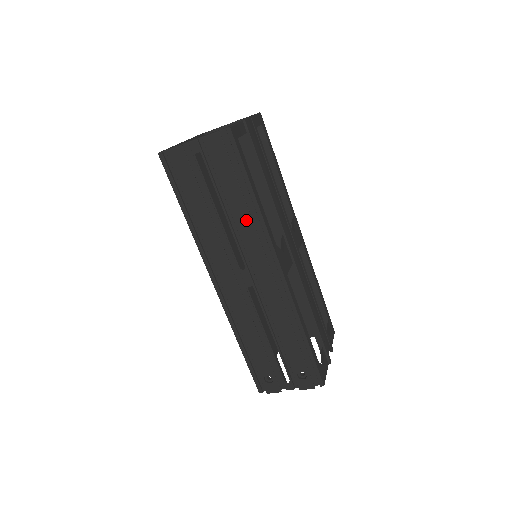
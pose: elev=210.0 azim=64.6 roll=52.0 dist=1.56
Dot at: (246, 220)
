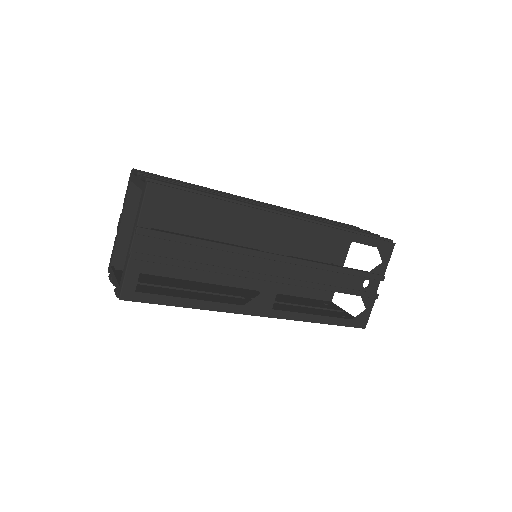
Dot at: occluded
